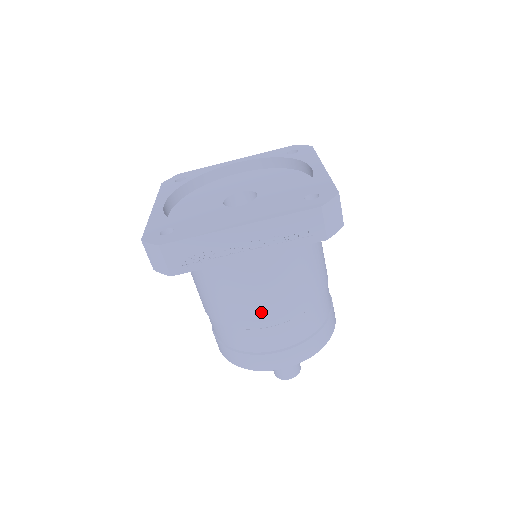
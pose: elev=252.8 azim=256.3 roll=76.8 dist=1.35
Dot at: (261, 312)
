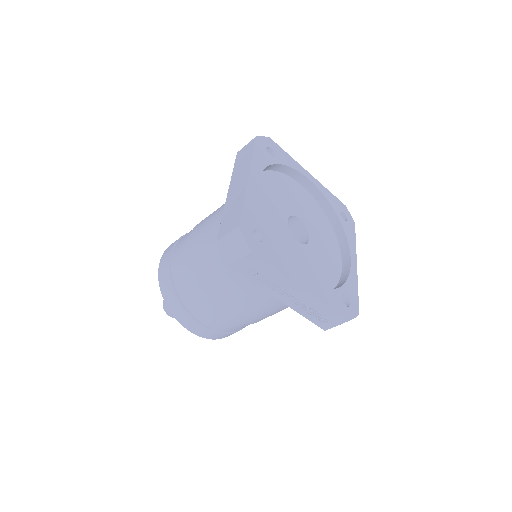
Dot at: (233, 310)
